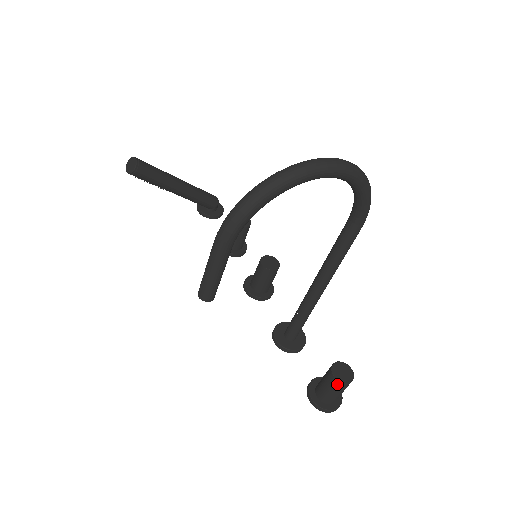
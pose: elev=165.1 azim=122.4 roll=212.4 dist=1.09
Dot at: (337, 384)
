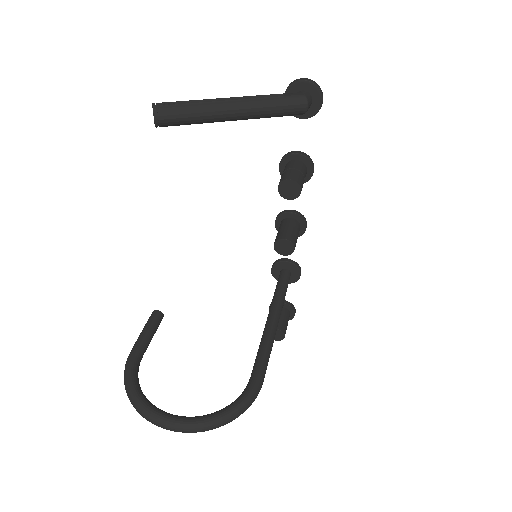
Dot at: occluded
